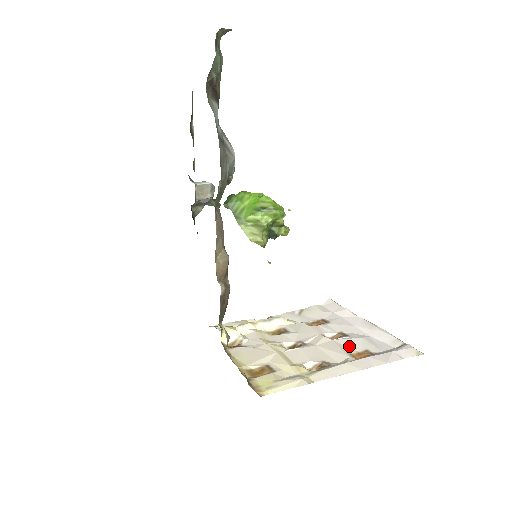
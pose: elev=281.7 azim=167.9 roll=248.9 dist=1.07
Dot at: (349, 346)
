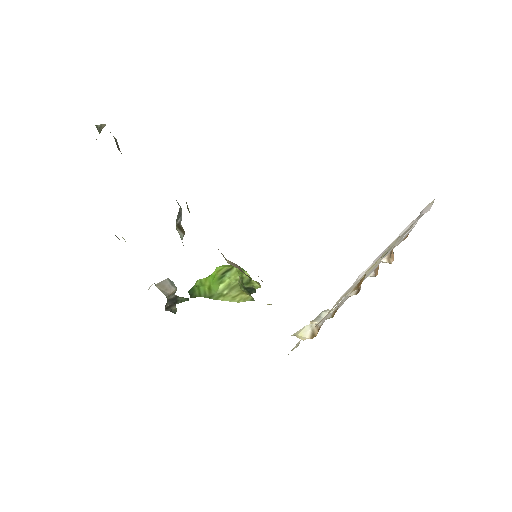
Dot at: occluded
